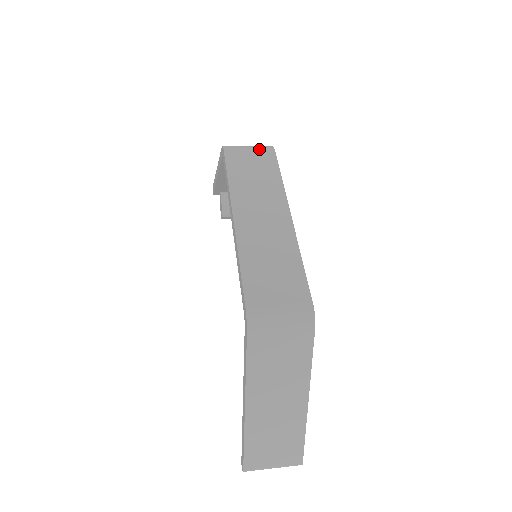
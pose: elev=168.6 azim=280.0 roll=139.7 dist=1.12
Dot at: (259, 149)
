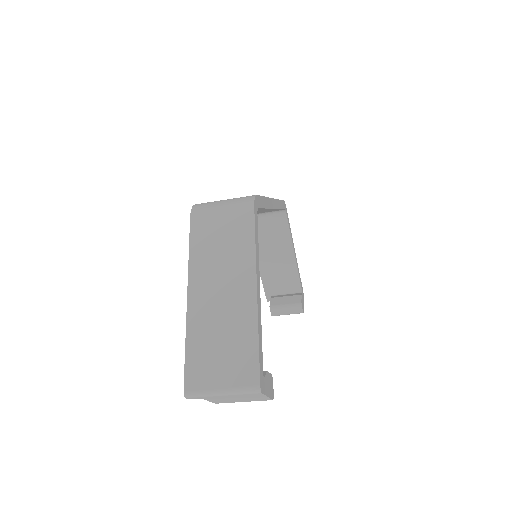
Dot at: occluded
